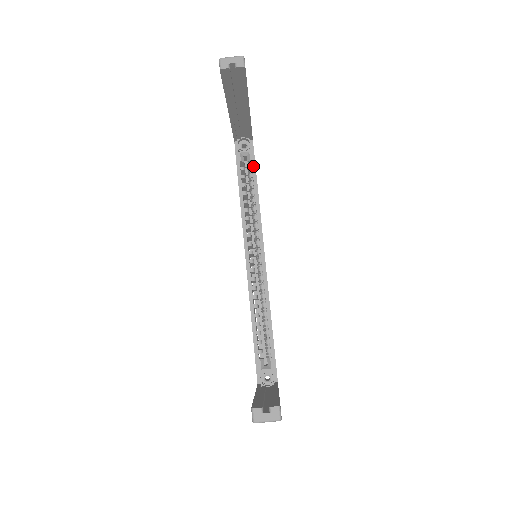
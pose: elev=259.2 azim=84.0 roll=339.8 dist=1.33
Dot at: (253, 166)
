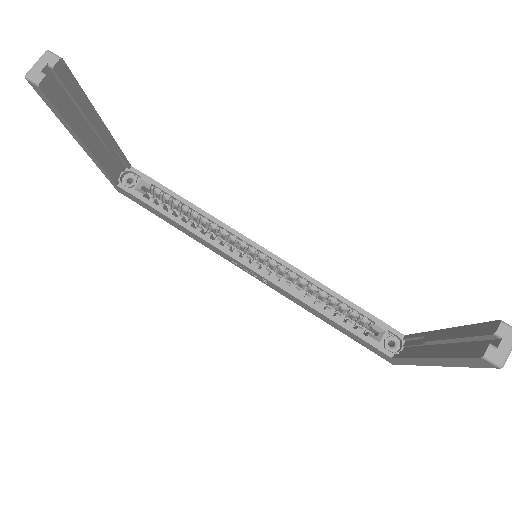
Dot at: (159, 187)
